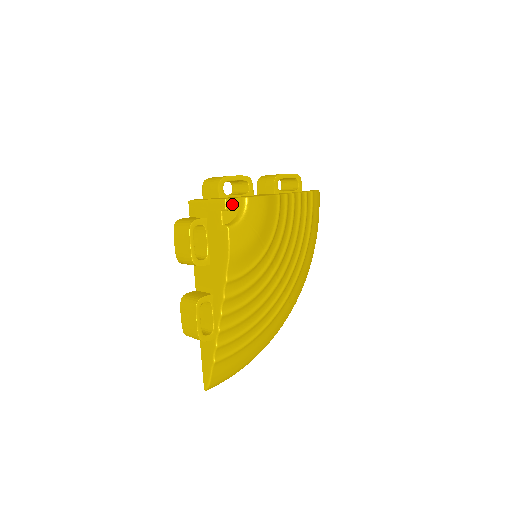
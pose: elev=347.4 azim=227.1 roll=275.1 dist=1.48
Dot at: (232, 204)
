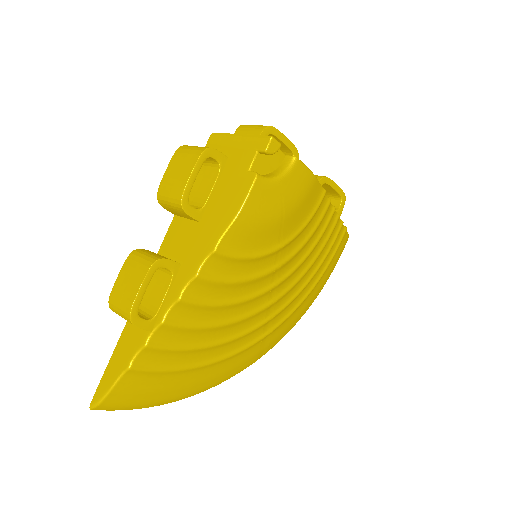
Dot at: (276, 150)
